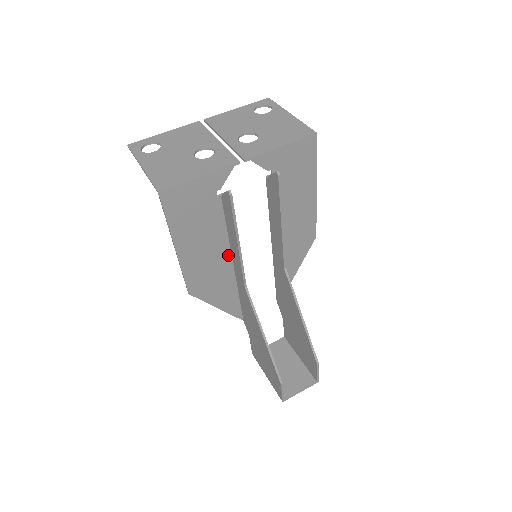
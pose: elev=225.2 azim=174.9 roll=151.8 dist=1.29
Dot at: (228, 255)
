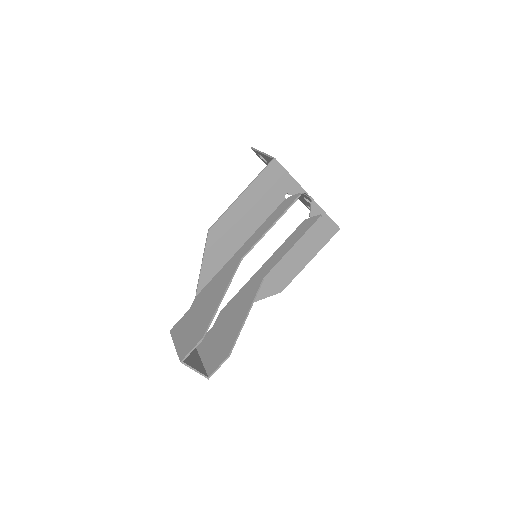
Dot at: (248, 236)
